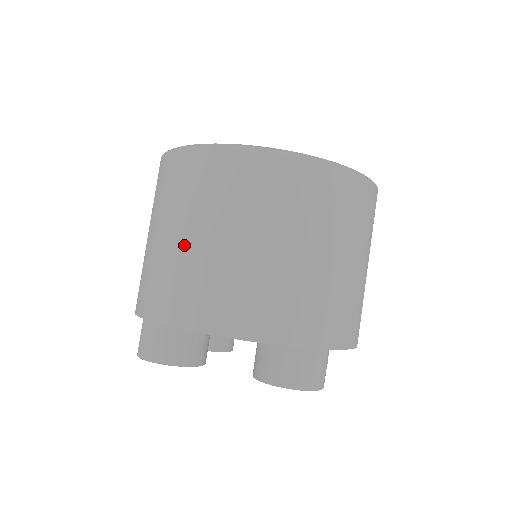
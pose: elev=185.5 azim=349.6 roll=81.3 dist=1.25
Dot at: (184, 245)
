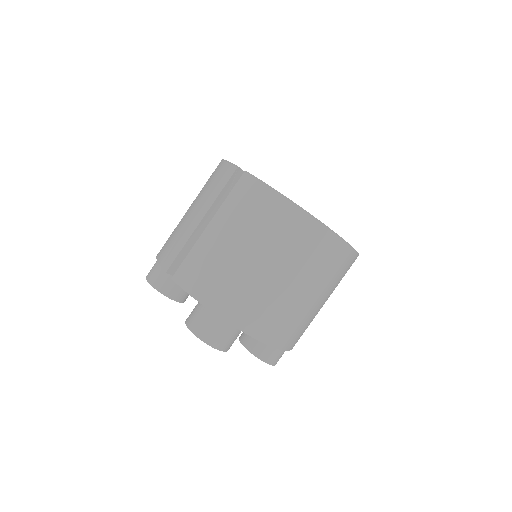
Dot at: (287, 290)
